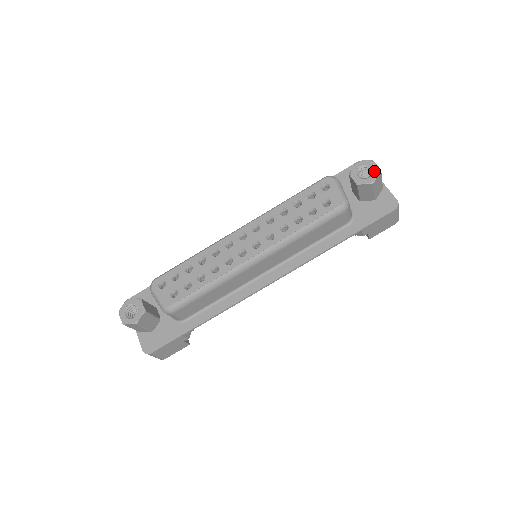
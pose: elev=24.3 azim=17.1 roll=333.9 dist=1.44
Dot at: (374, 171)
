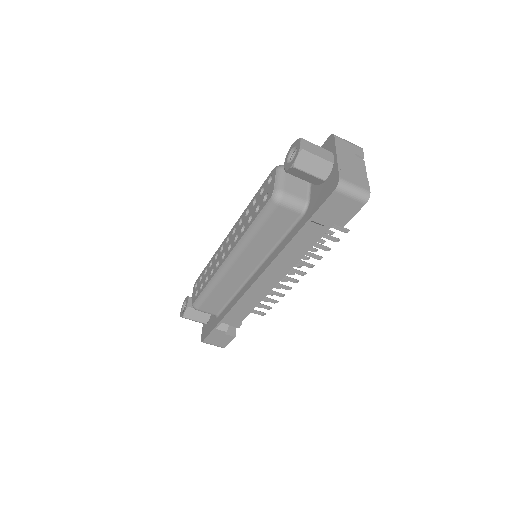
Dot at: (296, 152)
